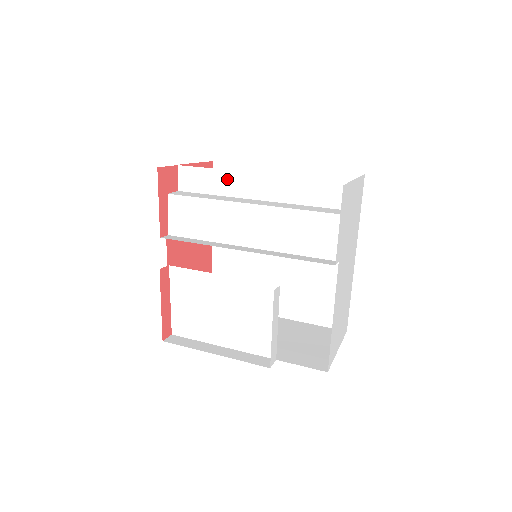
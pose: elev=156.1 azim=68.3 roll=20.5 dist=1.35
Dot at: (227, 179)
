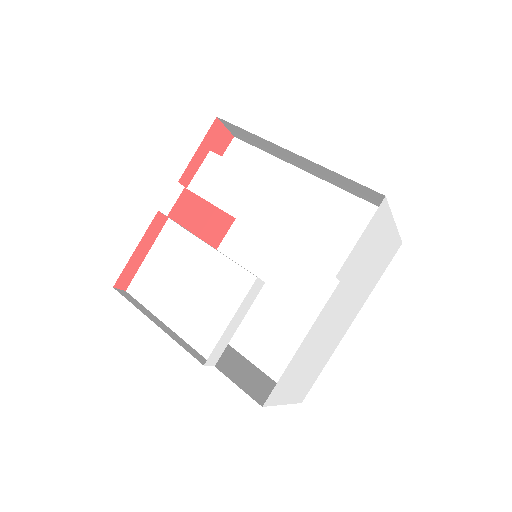
Dot at: (272, 166)
